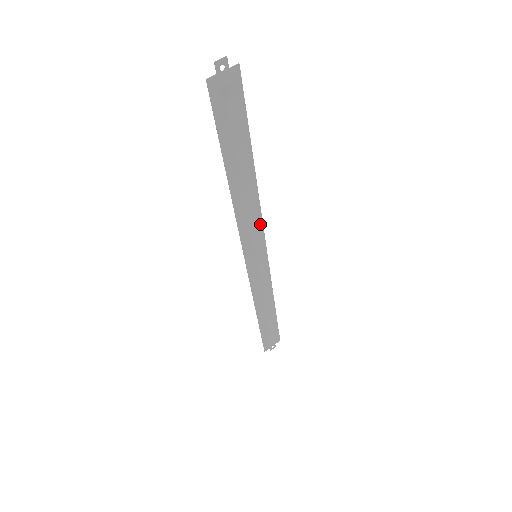
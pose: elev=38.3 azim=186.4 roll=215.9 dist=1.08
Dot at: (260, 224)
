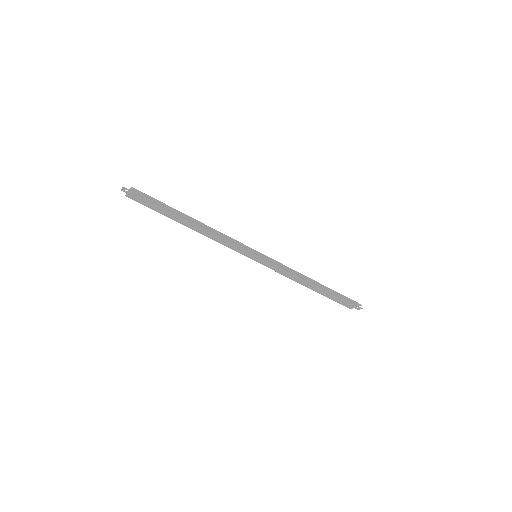
Dot at: (236, 241)
